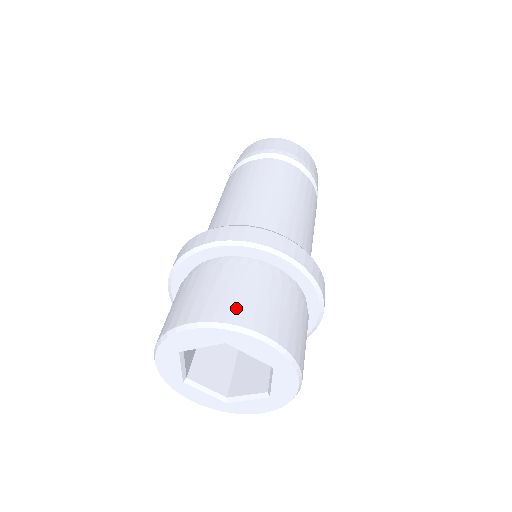
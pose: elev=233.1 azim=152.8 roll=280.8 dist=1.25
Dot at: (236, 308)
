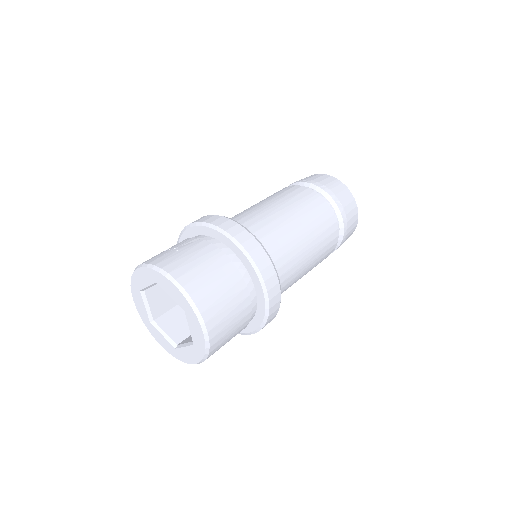
Dot at: (210, 300)
